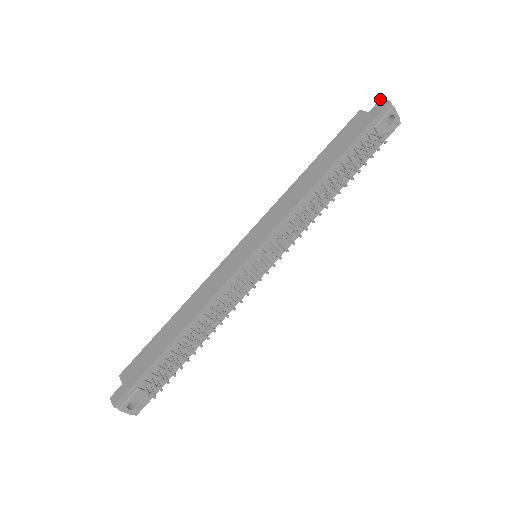
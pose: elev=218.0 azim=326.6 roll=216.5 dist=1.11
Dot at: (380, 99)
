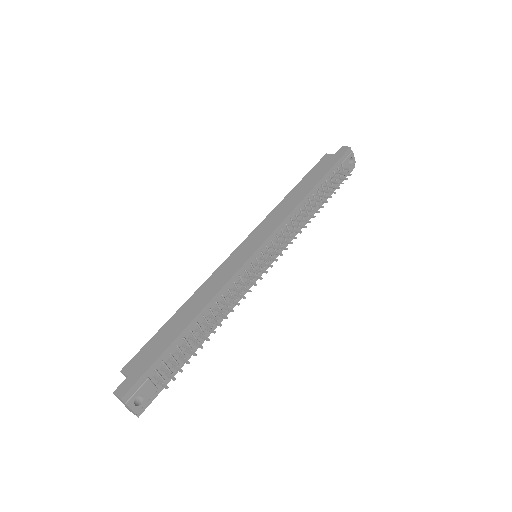
Dot at: occluded
